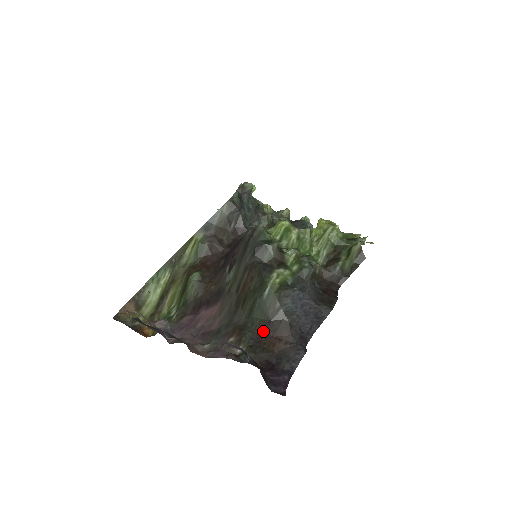
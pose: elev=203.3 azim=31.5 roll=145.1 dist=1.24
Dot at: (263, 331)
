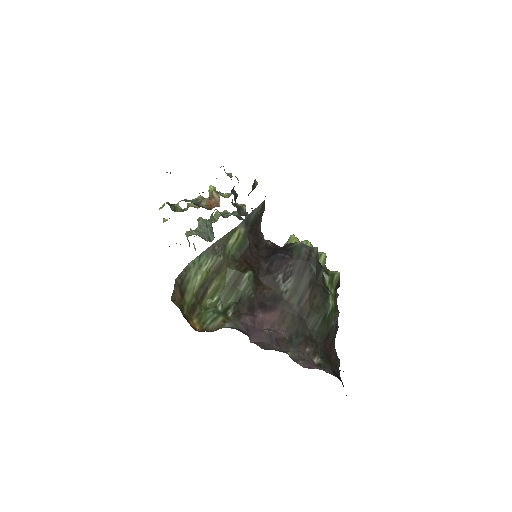
Dot at: (324, 344)
